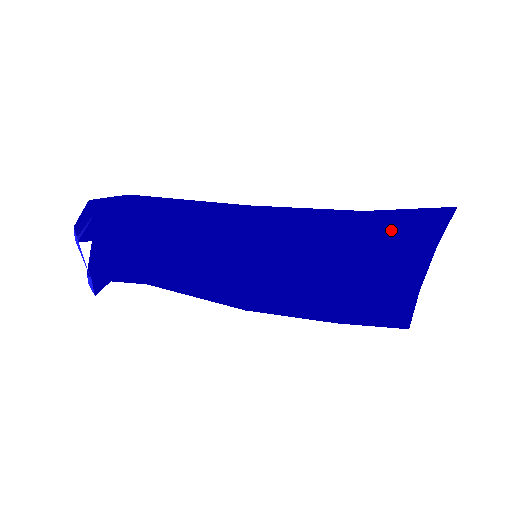
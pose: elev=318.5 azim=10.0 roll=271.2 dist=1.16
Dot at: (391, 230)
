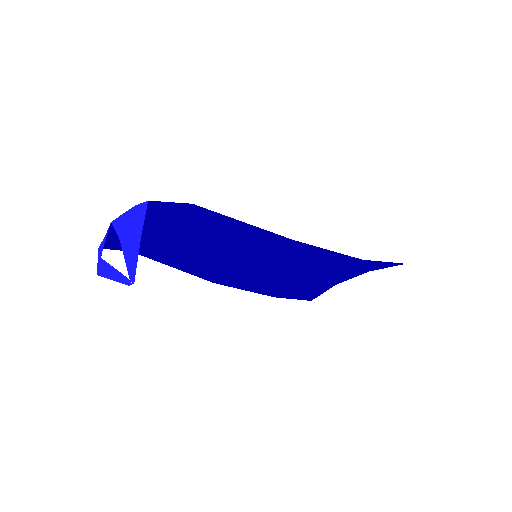
Dot at: (361, 264)
